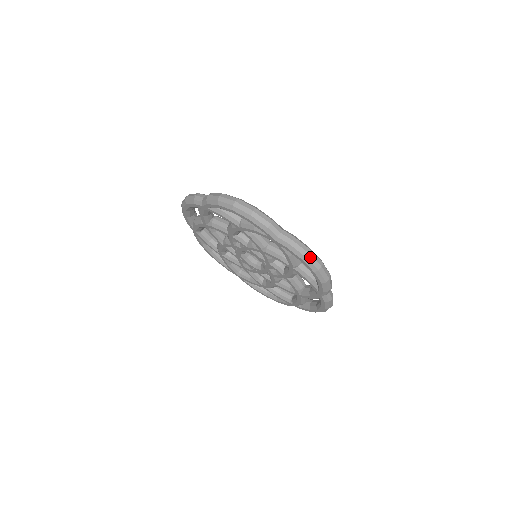
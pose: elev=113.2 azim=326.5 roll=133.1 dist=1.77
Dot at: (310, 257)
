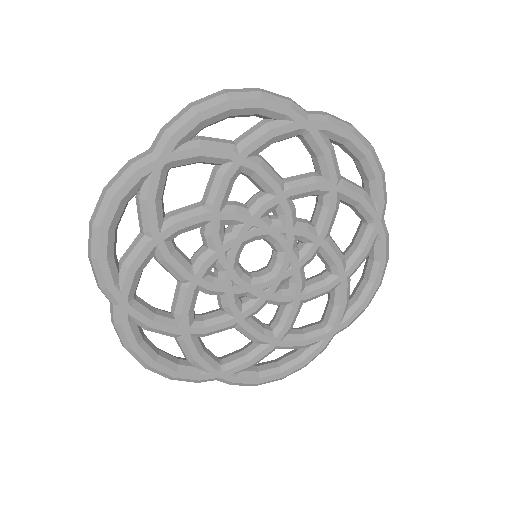
Dot at: (197, 102)
